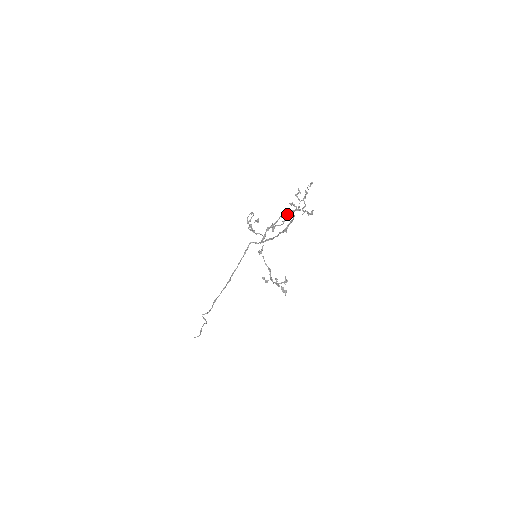
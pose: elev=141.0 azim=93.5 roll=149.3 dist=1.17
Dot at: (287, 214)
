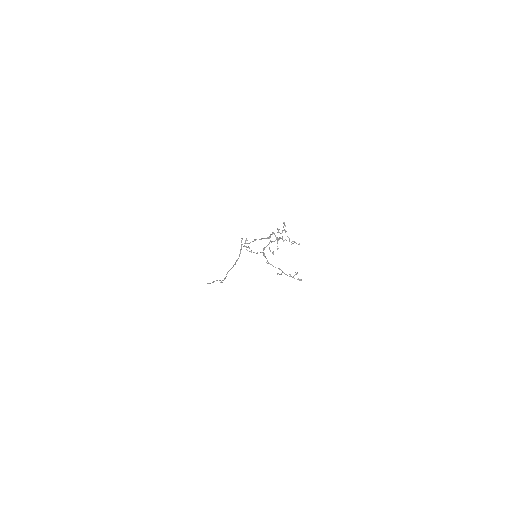
Dot at: occluded
